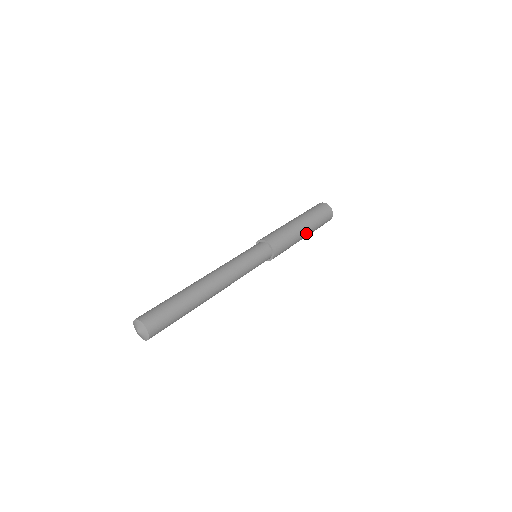
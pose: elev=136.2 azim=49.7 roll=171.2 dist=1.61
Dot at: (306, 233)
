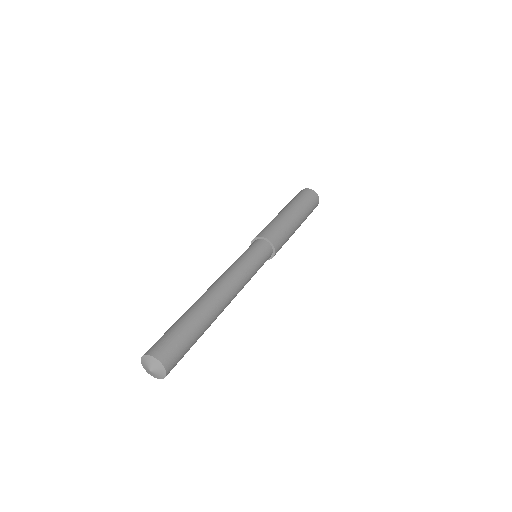
Dot at: (299, 224)
